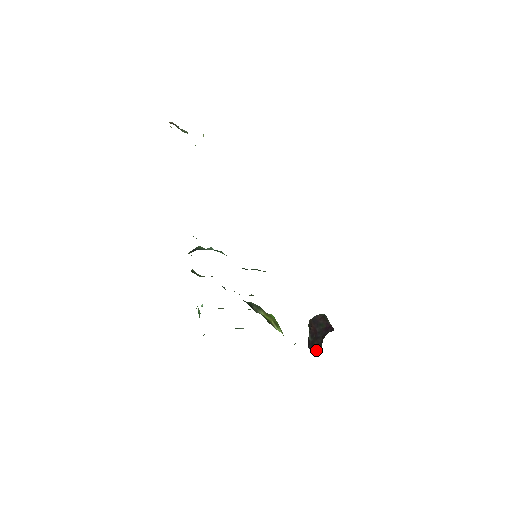
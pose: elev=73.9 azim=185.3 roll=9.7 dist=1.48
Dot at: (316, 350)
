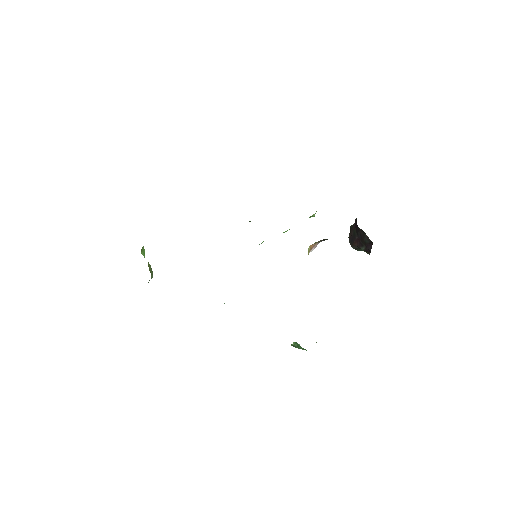
Dot at: (368, 239)
